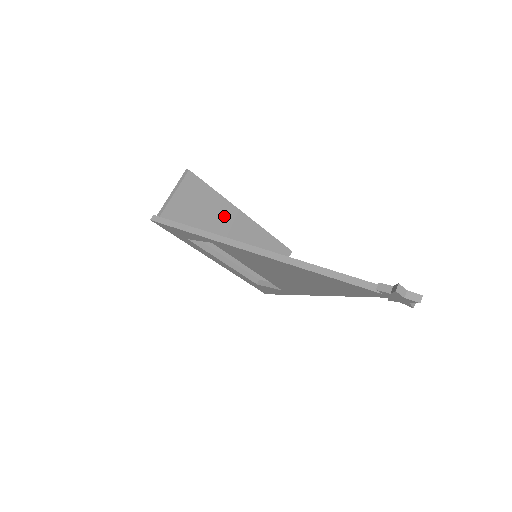
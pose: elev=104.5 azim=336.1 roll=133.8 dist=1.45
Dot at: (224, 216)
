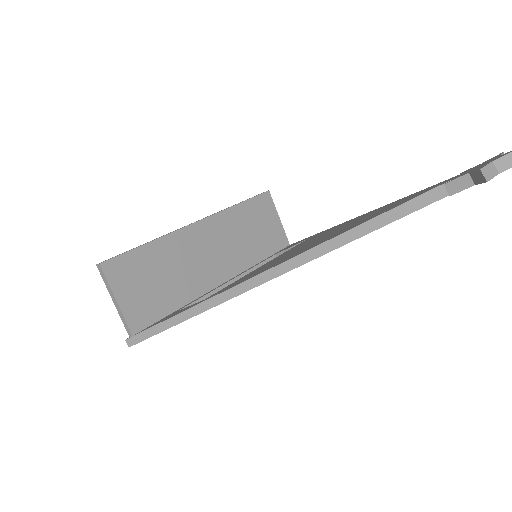
Dot at: (181, 251)
